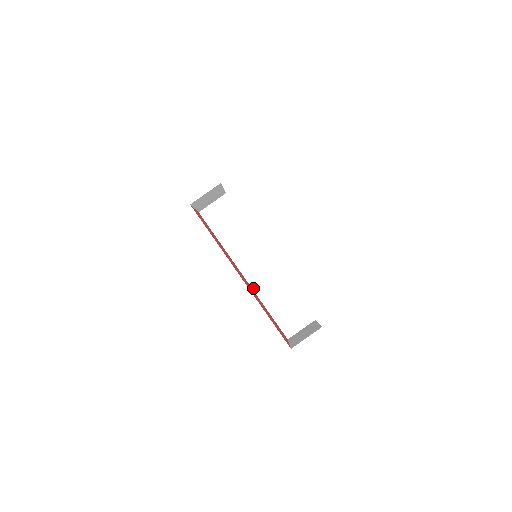
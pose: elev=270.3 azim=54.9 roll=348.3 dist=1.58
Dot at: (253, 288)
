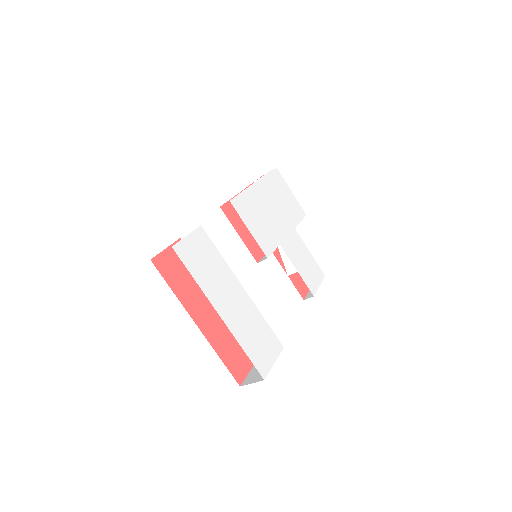
Dot at: occluded
